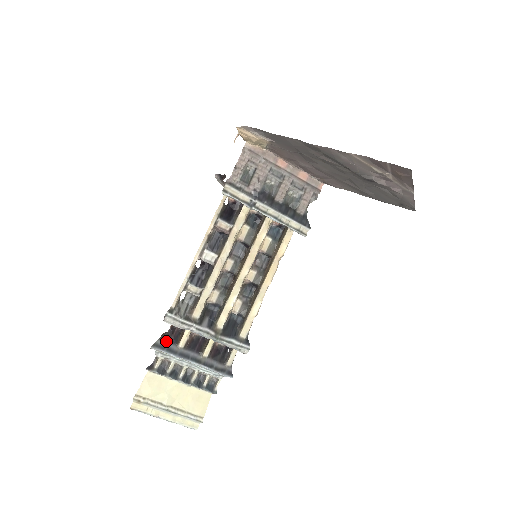
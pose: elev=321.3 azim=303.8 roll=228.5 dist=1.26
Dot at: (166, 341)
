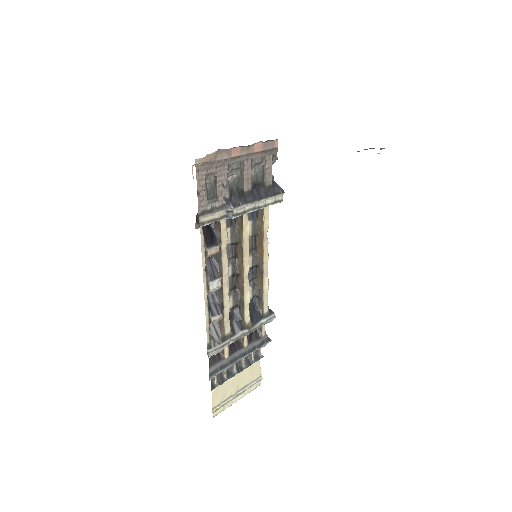
Dot at: (215, 364)
